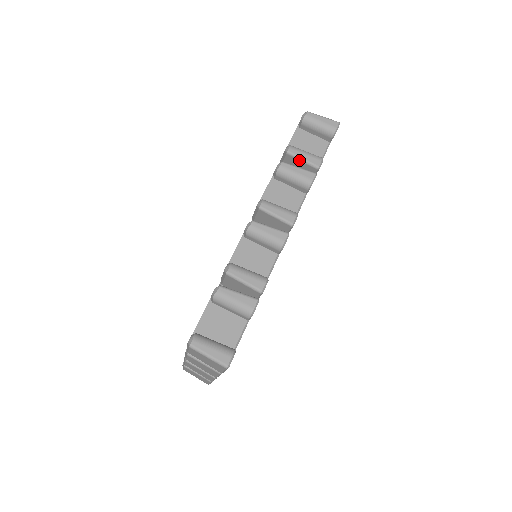
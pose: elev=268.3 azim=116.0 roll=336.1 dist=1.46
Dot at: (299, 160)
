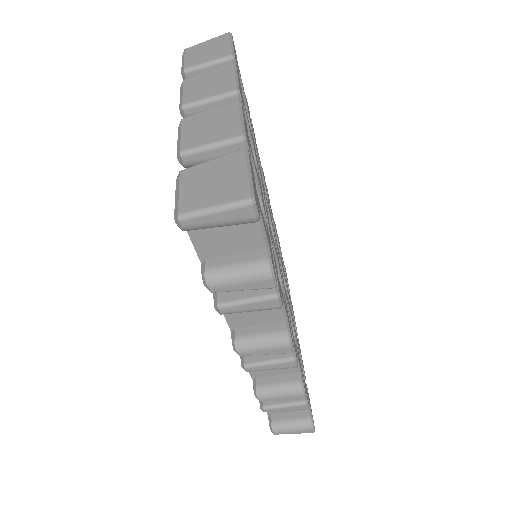
Dot at: (237, 289)
